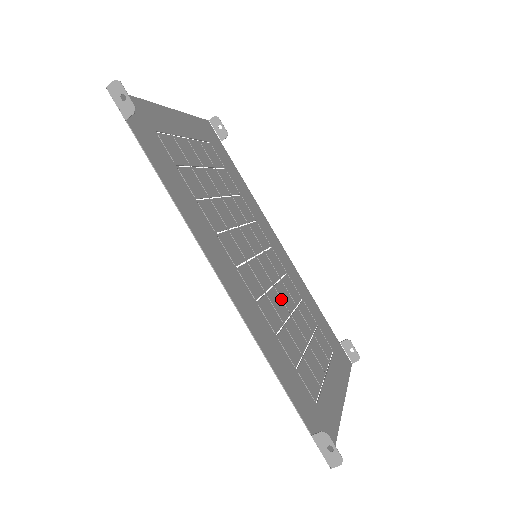
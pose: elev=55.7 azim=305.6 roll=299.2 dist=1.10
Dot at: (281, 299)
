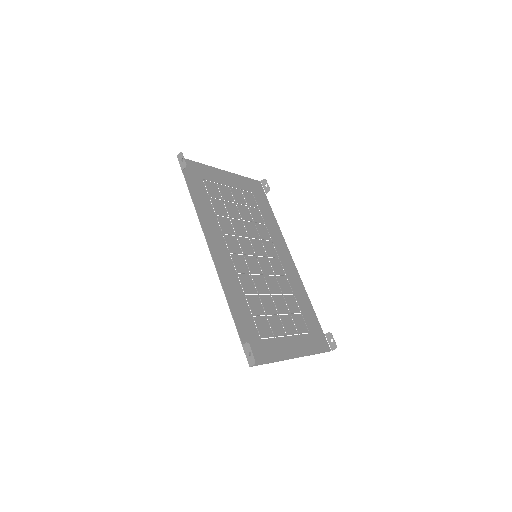
Dot at: (266, 284)
